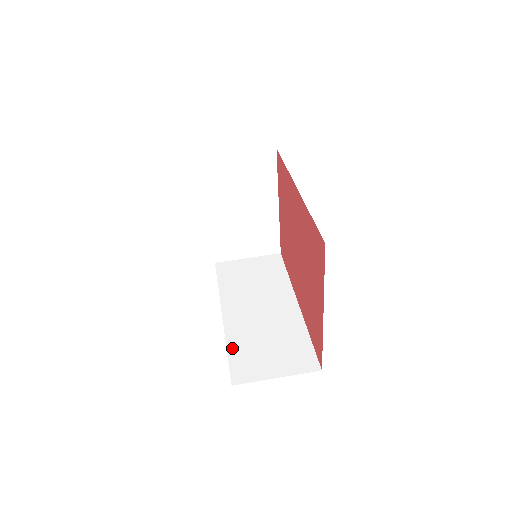
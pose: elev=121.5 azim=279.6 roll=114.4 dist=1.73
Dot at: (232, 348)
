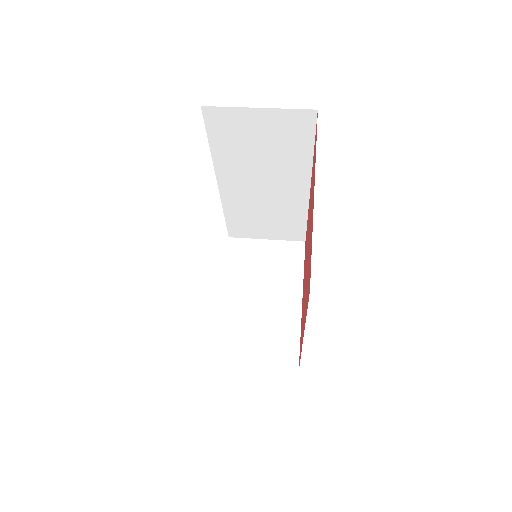
Dot at: occluded
